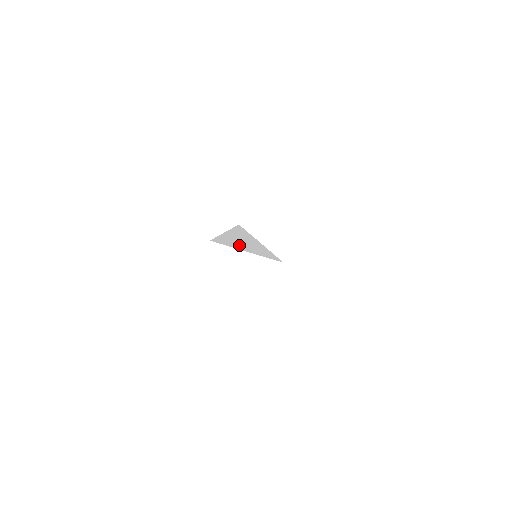
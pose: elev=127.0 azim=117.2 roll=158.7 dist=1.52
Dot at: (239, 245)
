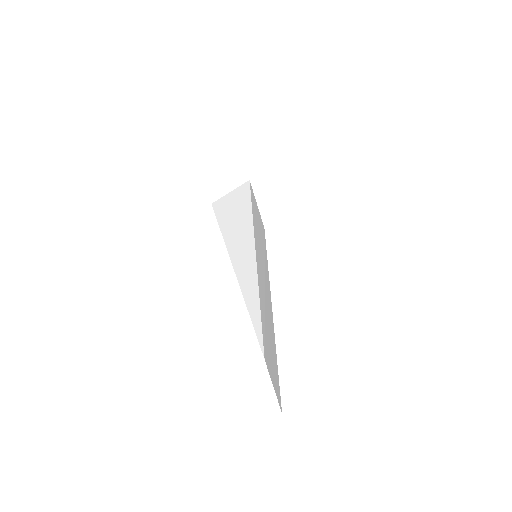
Dot at: (235, 250)
